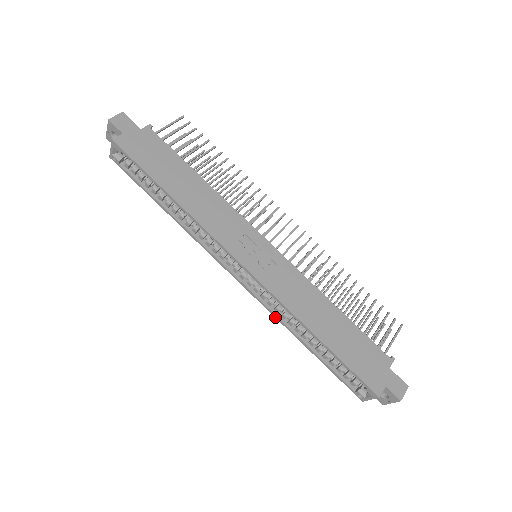
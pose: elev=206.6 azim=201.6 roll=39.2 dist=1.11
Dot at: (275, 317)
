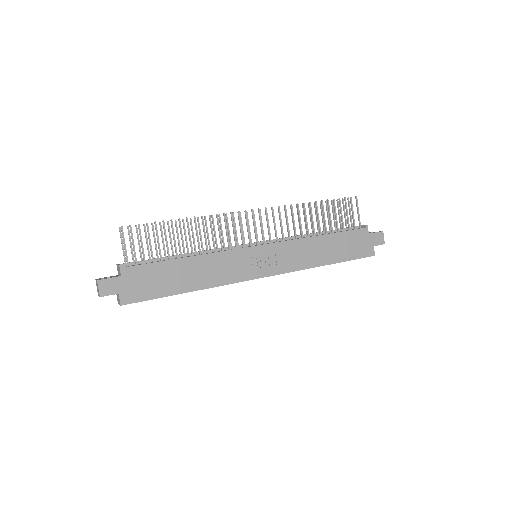
Dot at: occluded
